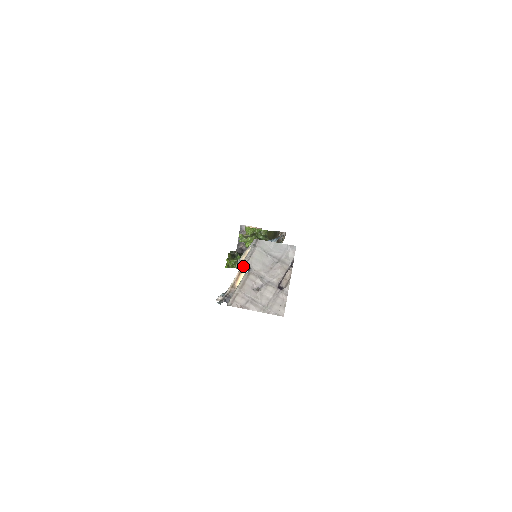
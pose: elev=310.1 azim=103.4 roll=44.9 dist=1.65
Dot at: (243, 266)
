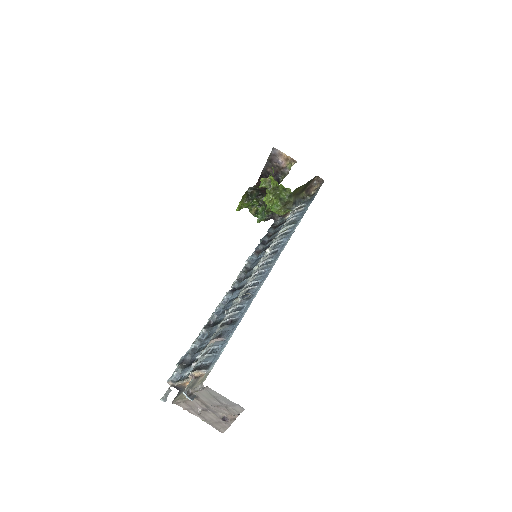
Dot at: (188, 396)
